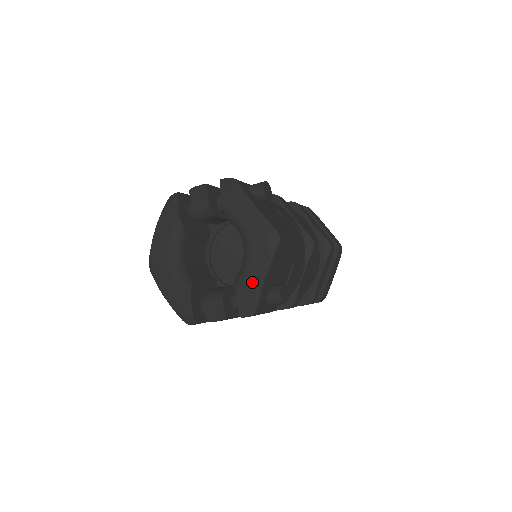
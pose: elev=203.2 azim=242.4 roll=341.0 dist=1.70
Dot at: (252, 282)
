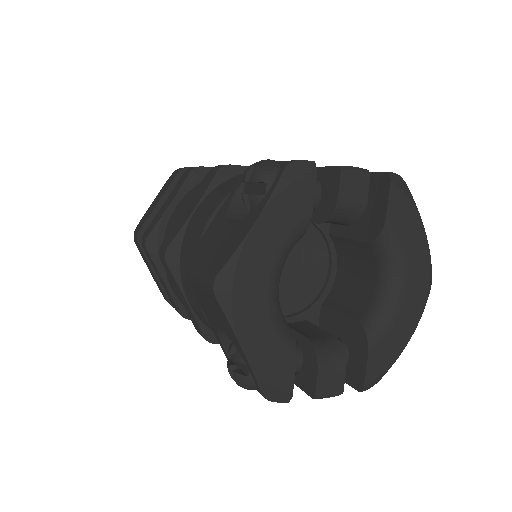
Dot at: (393, 344)
